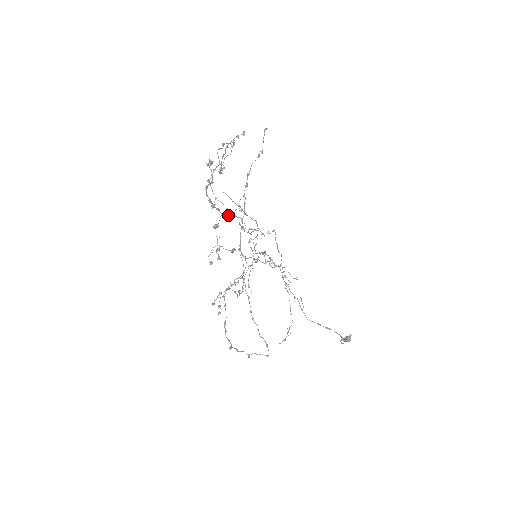
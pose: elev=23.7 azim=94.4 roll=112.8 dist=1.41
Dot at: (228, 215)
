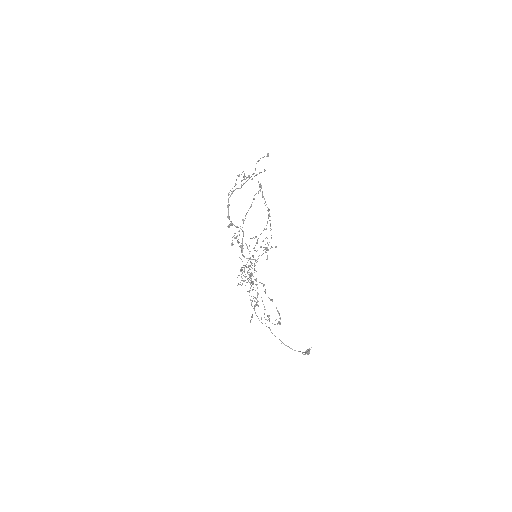
Dot at: occluded
